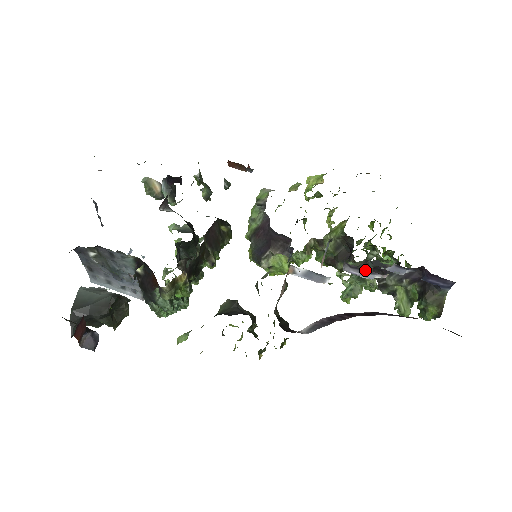
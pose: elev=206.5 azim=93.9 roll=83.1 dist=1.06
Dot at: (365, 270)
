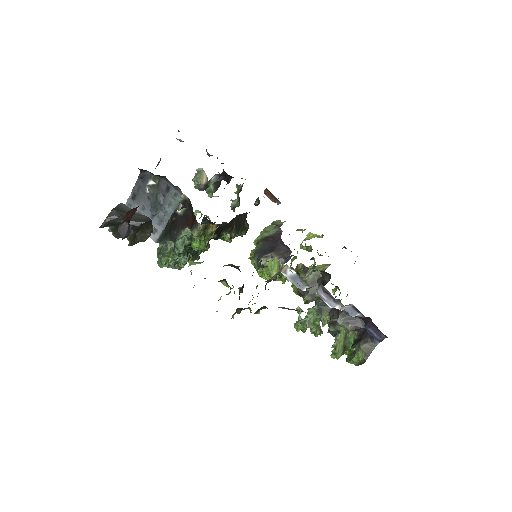
Dot at: (332, 297)
